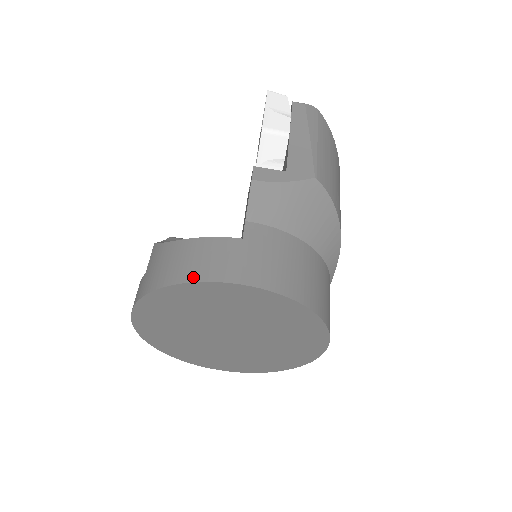
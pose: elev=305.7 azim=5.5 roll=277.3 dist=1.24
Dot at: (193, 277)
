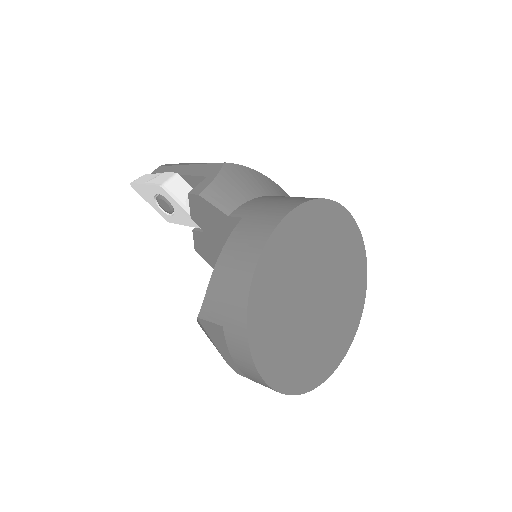
Dot at: (256, 254)
